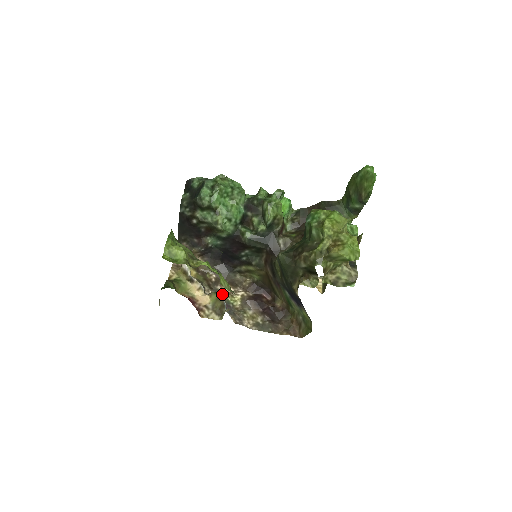
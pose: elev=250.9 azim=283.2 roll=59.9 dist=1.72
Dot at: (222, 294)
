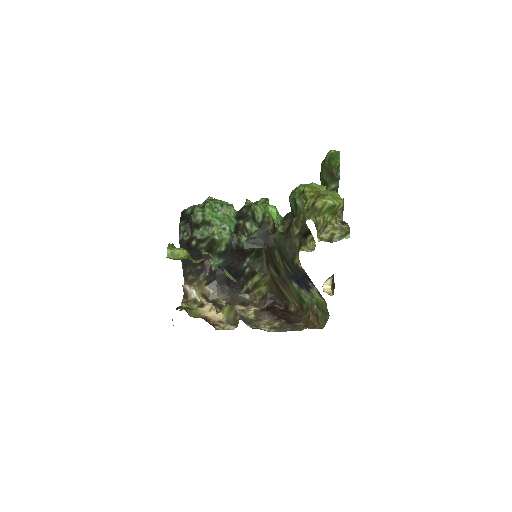
Dot at: occluded
